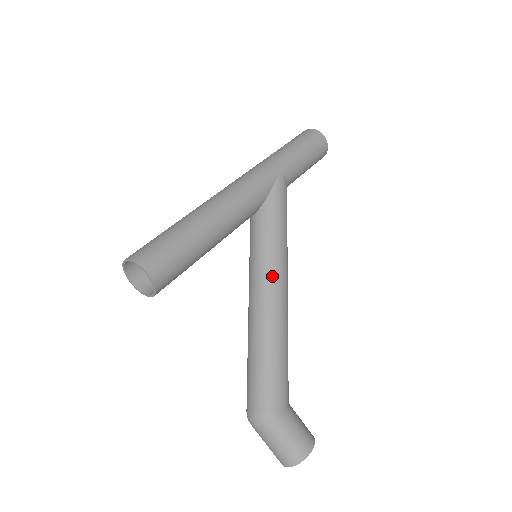
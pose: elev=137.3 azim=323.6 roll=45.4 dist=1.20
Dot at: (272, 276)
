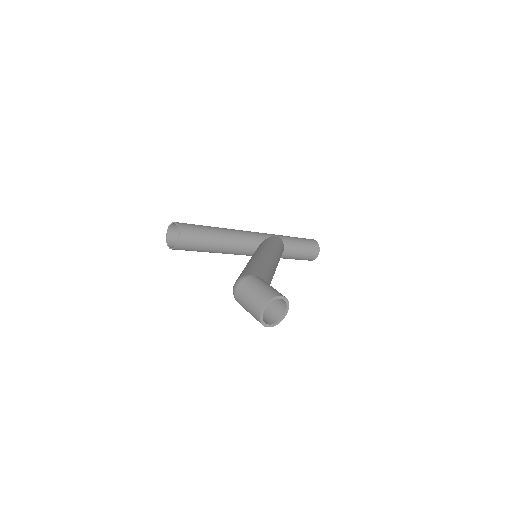
Dot at: (262, 250)
